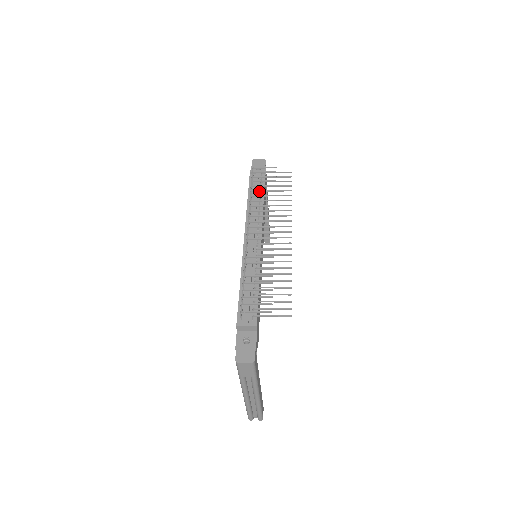
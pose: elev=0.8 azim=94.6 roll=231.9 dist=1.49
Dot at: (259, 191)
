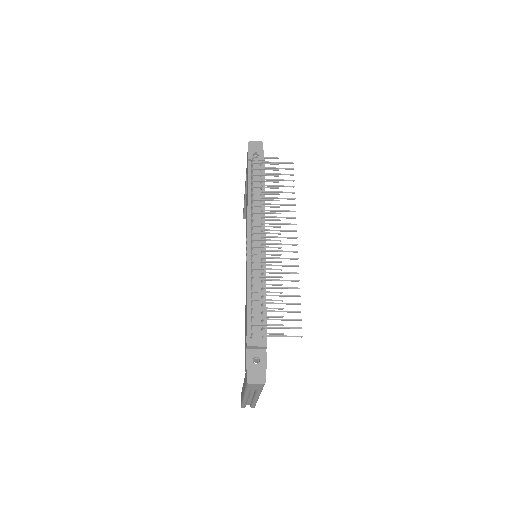
Dot at: occluded
